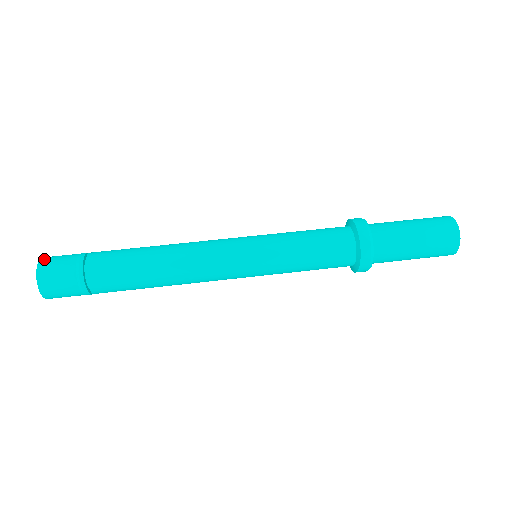
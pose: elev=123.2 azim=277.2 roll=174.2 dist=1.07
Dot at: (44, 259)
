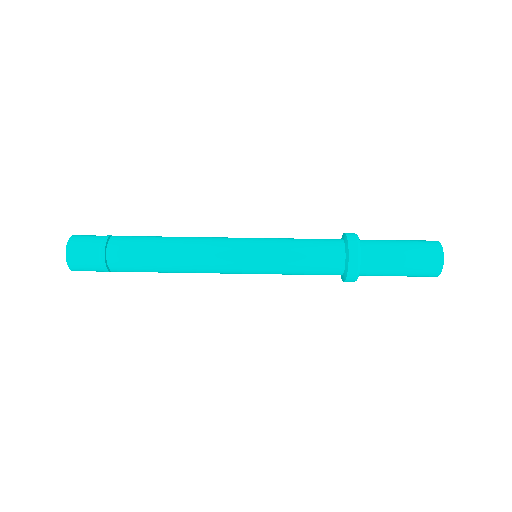
Dot at: (78, 235)
